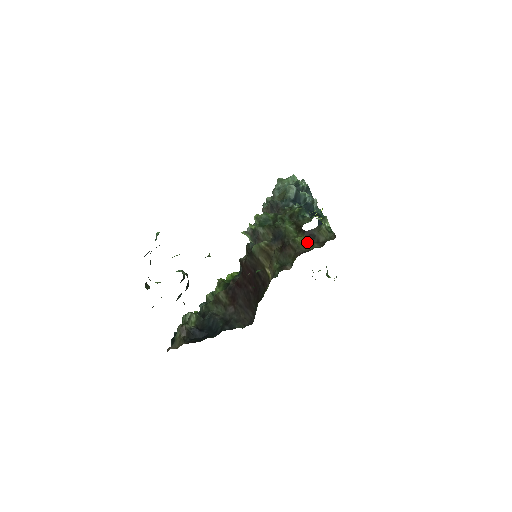
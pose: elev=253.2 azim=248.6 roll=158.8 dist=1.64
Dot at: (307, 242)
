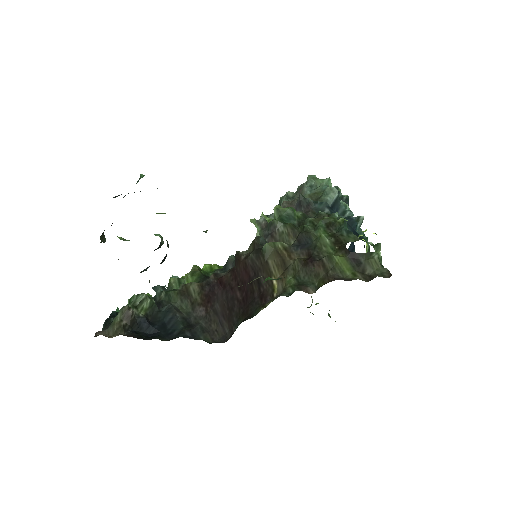
Dot at: (348, 267)
